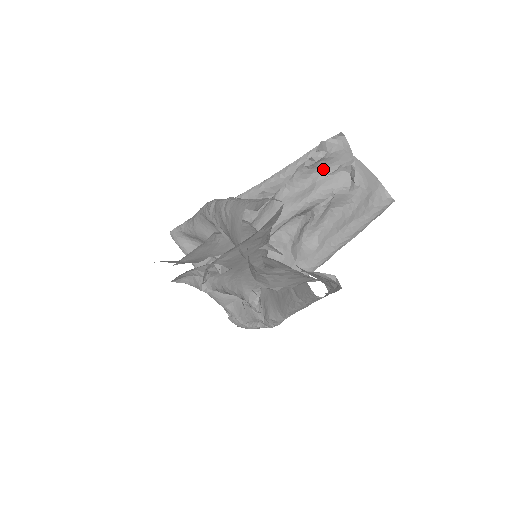
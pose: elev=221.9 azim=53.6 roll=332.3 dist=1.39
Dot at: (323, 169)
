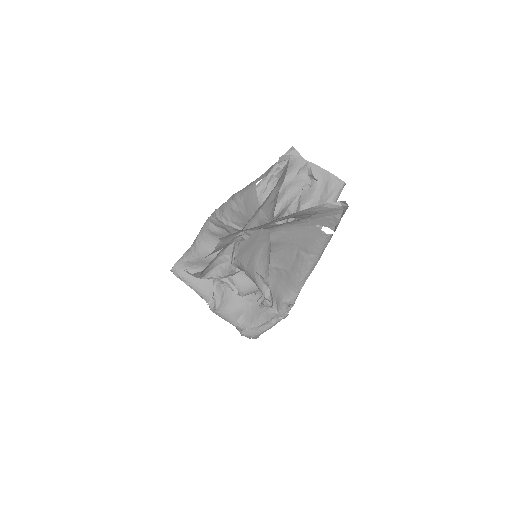
Dot at: (287, 176)
